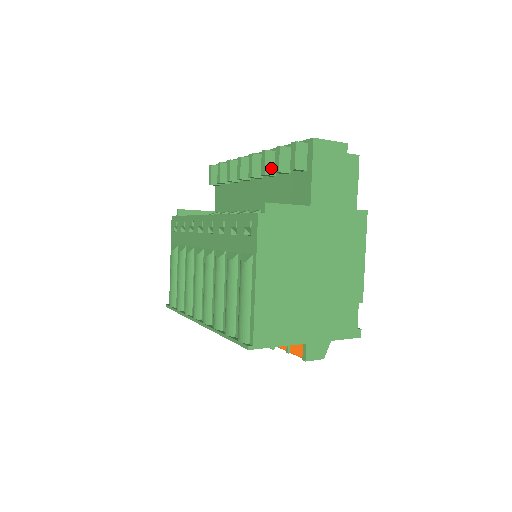
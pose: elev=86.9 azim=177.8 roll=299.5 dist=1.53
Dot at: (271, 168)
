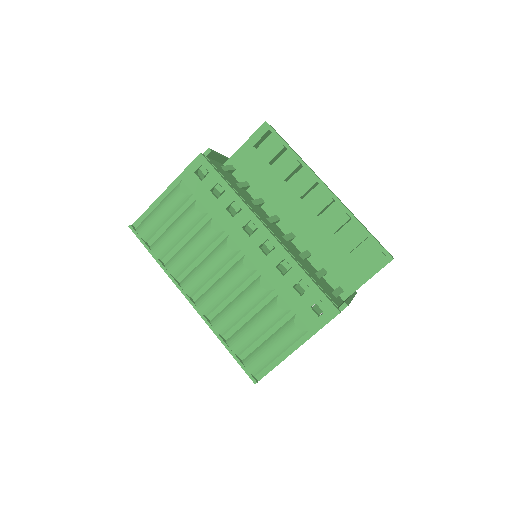
Dot at: (339, 229)
